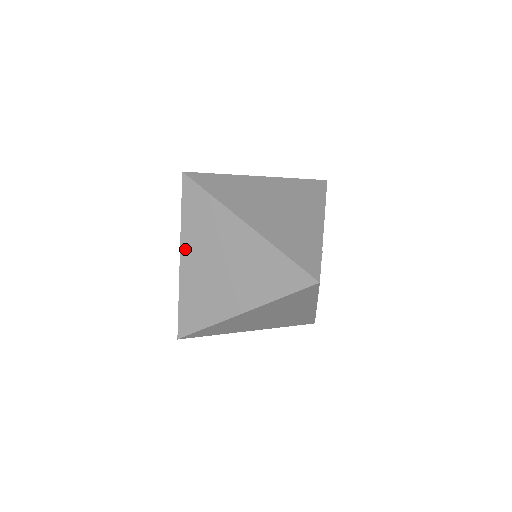
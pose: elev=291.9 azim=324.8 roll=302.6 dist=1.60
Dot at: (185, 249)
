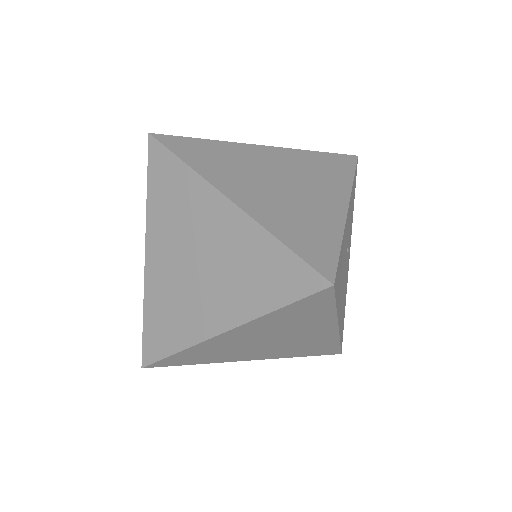
Dot at: (151, 241)
